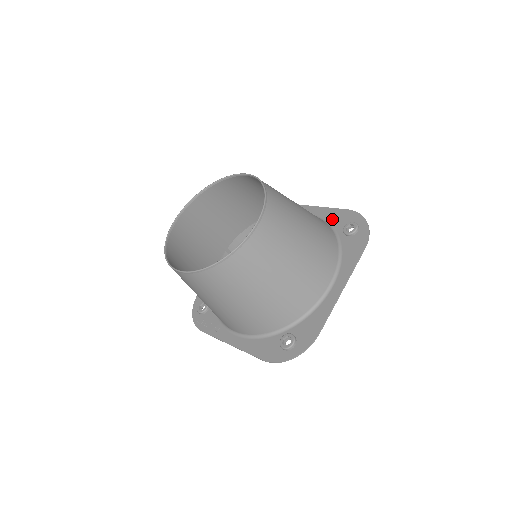
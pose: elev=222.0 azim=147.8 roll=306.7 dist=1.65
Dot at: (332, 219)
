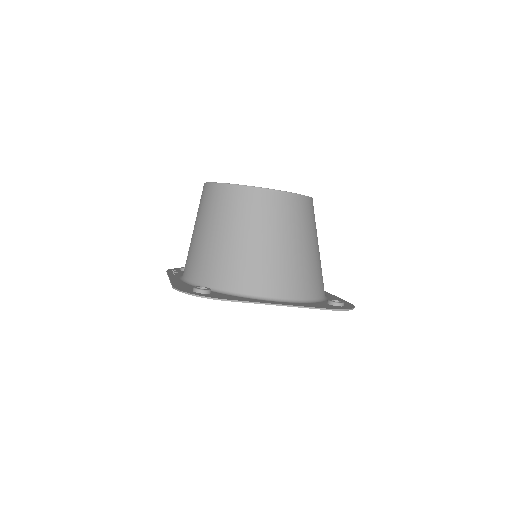
Dot at: occluded
